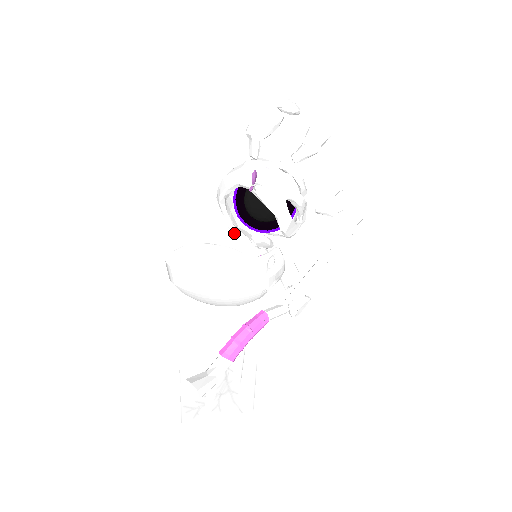
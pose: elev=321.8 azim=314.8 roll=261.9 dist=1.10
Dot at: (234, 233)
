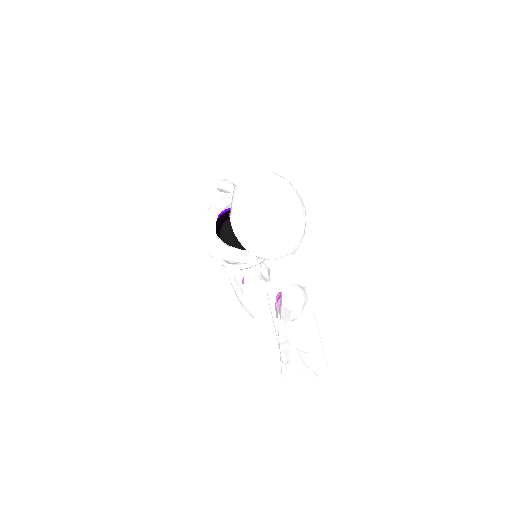
Dot at: (227, 246)
